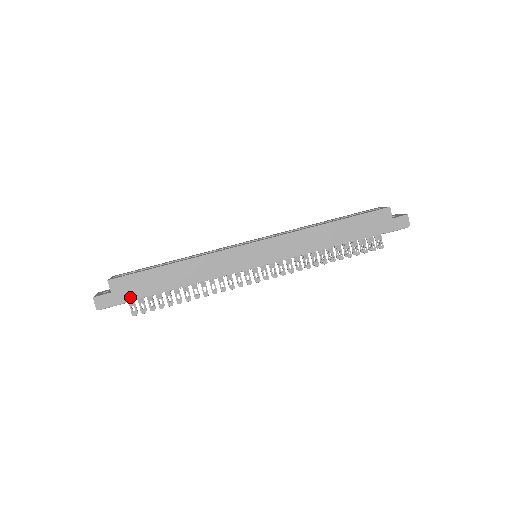
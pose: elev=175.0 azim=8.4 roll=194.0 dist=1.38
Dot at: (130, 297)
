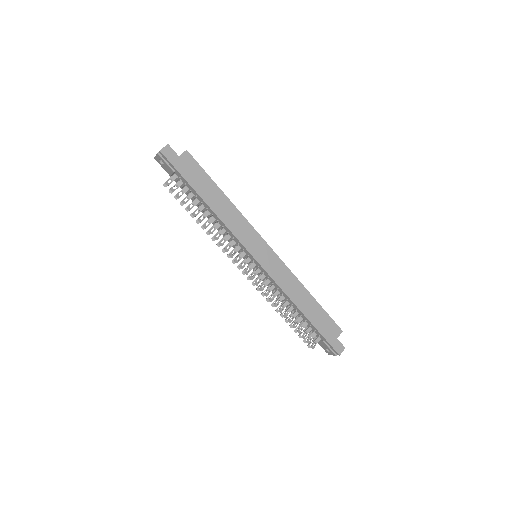
Dot at: (183, 172)
